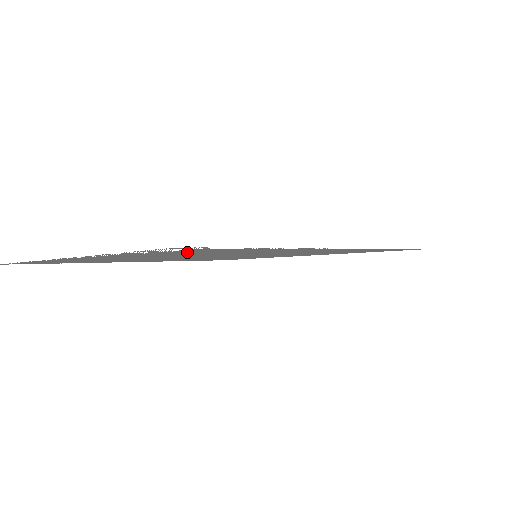
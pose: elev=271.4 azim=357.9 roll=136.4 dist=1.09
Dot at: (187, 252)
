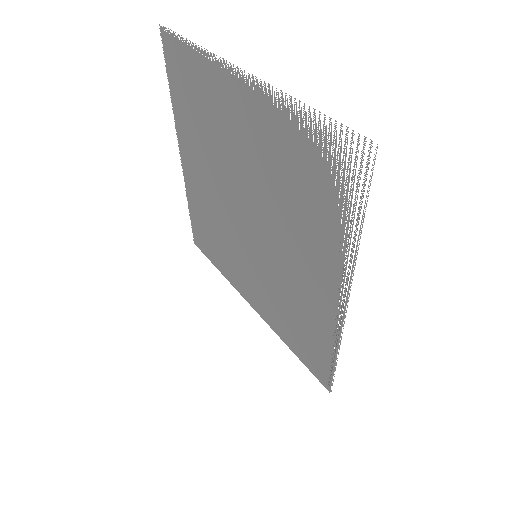
Dot at: (312, 171)
